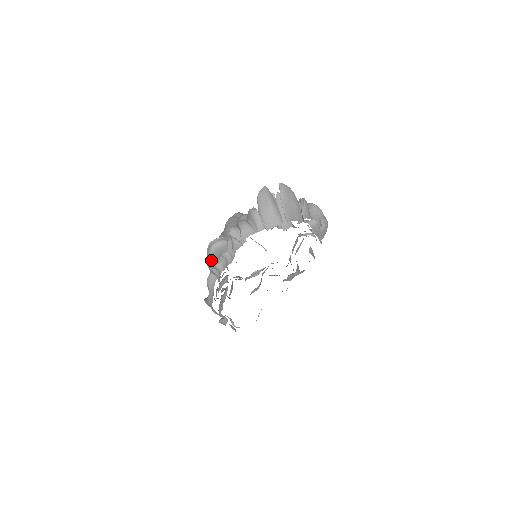
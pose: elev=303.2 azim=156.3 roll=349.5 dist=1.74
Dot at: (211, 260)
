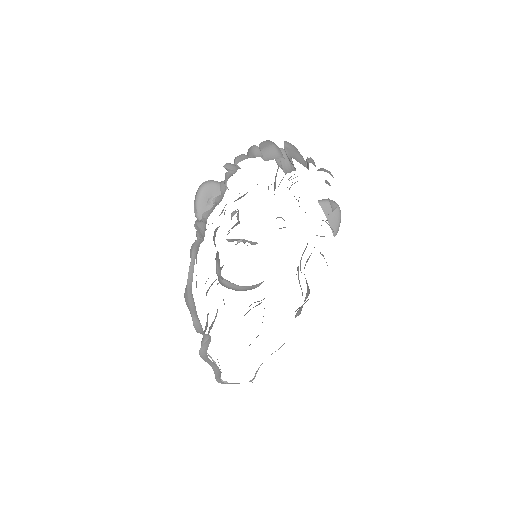
Dot at: (199, 202)
